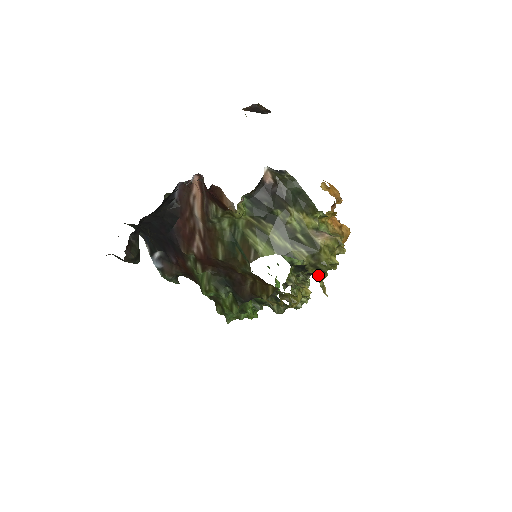
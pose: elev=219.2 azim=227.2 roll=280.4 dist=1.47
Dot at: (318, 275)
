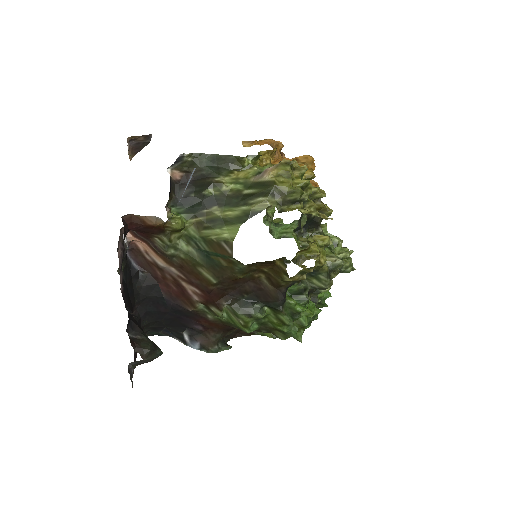
Dot at: (299, 207)
